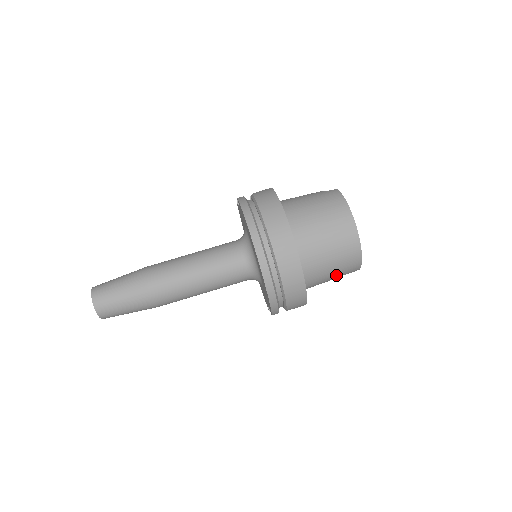
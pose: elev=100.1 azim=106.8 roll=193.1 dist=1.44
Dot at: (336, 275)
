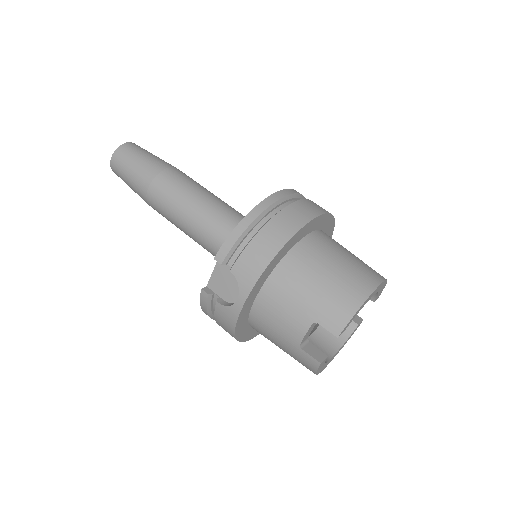
Dot at: (314, 302)
